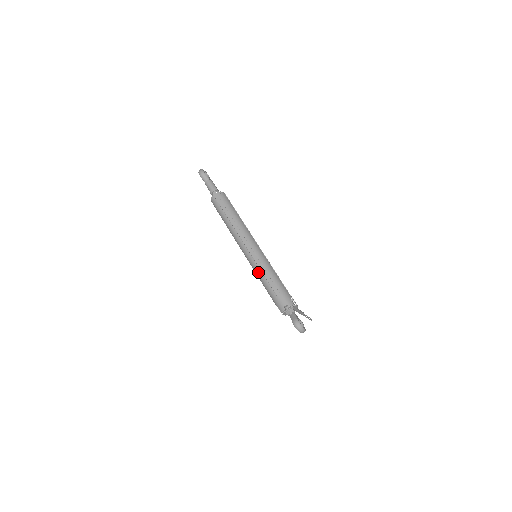
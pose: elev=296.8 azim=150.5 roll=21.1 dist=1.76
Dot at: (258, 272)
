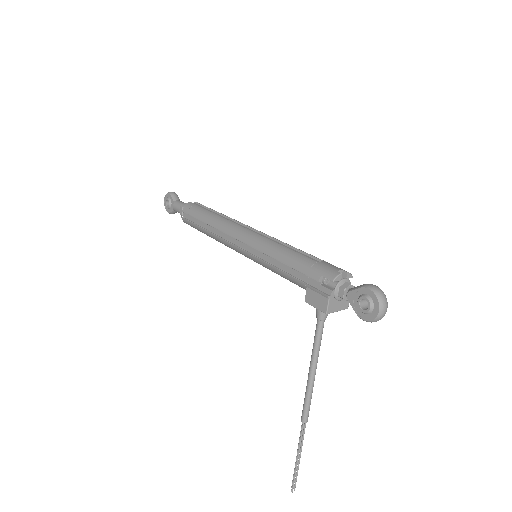
Dot at: (274, 246)
